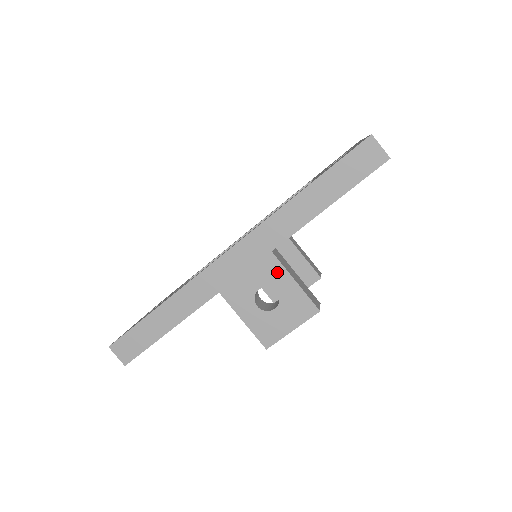
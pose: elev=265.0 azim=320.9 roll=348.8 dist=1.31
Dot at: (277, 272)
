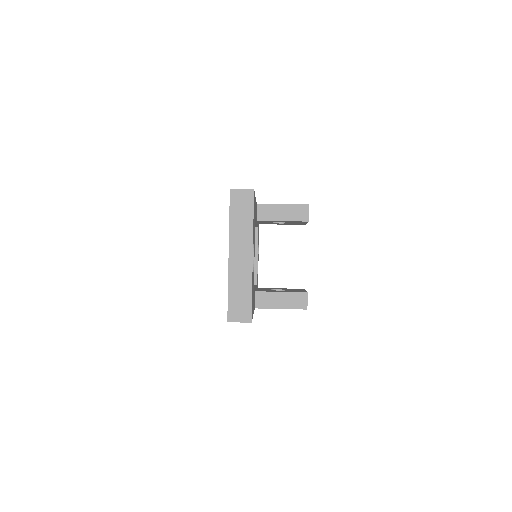
Dot at: occluded
